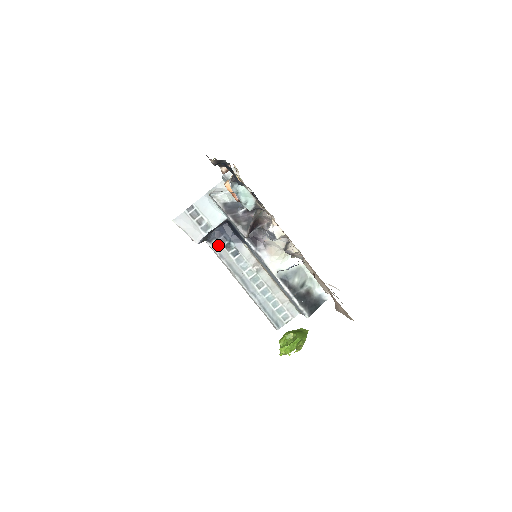
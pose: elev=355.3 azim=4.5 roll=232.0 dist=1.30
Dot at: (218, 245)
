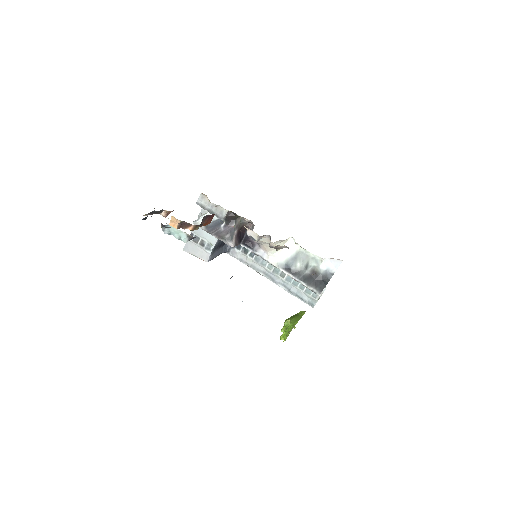
Dot at: (236, 252)
